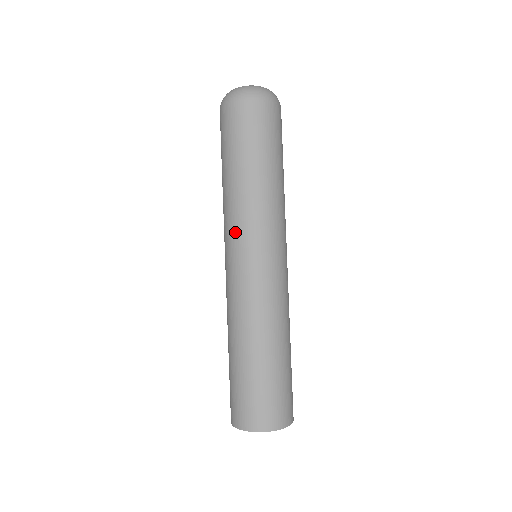
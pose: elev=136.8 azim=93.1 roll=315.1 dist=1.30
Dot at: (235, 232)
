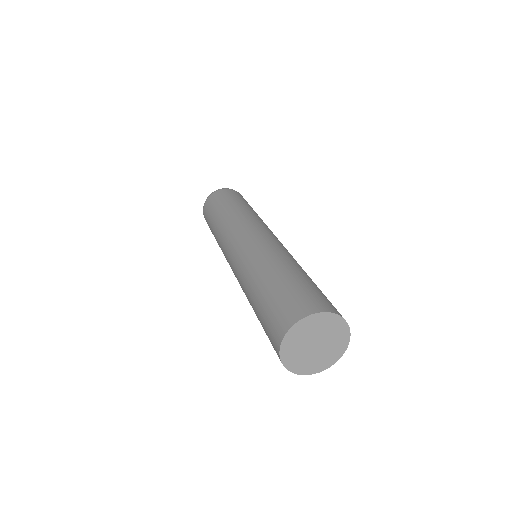
Dot at: (233, 230)
